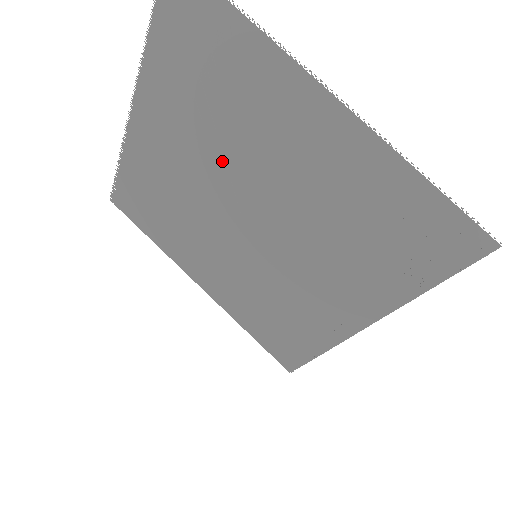
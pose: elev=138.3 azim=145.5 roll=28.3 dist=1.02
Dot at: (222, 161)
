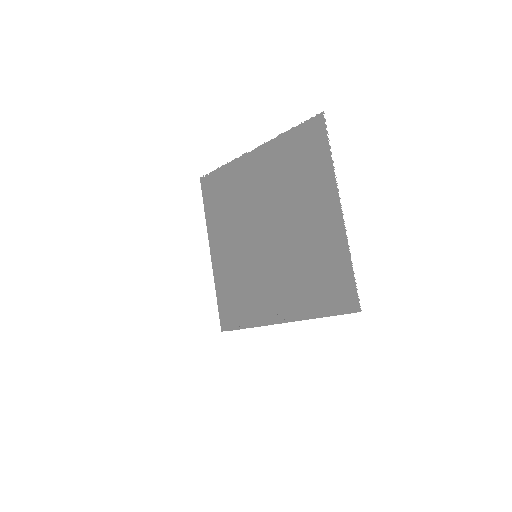
Dot at: (277, 202)
